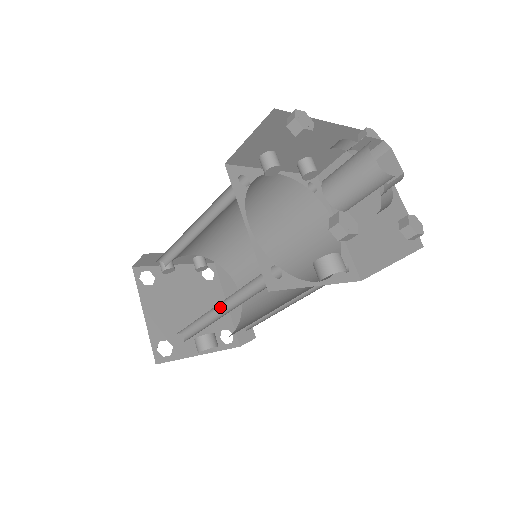
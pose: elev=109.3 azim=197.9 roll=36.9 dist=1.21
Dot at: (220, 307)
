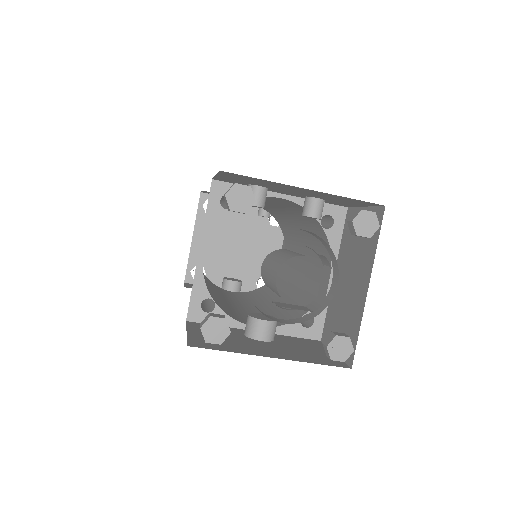
Dot at: occluded
